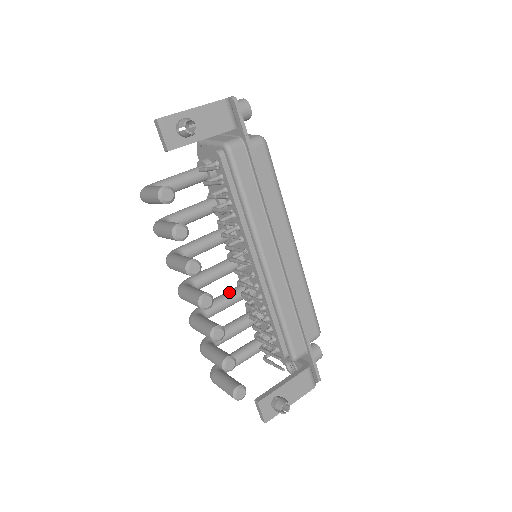
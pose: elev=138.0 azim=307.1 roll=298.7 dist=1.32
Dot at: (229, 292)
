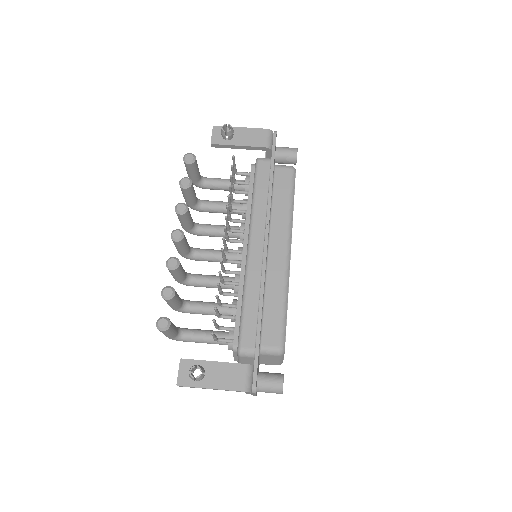
Dot at: (222, 276)
